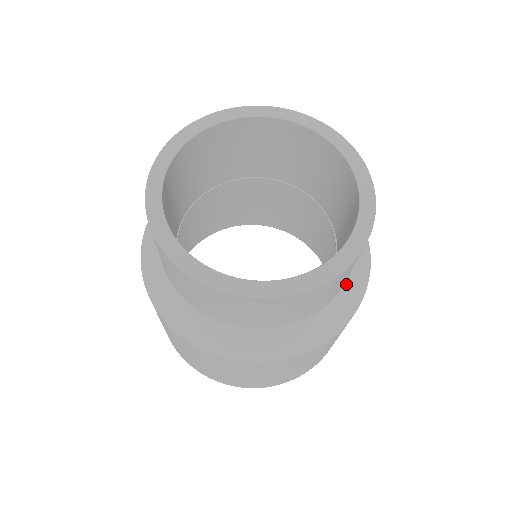
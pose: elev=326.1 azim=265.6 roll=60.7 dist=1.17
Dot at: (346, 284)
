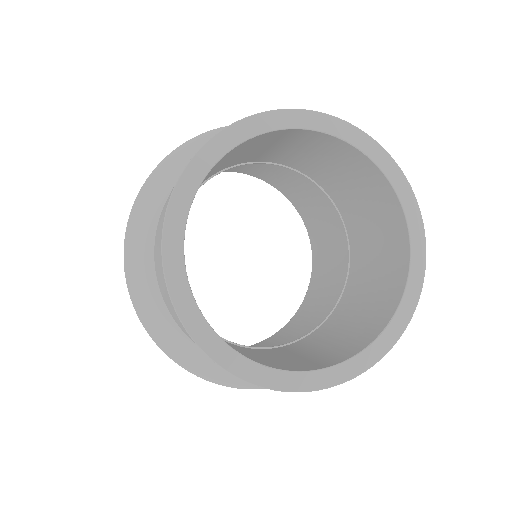
Dot at: occluded
